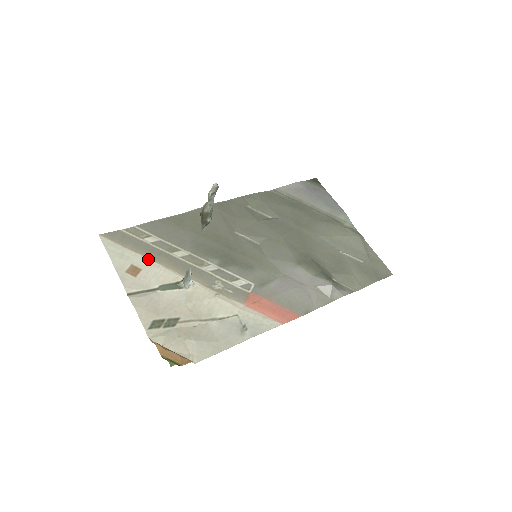
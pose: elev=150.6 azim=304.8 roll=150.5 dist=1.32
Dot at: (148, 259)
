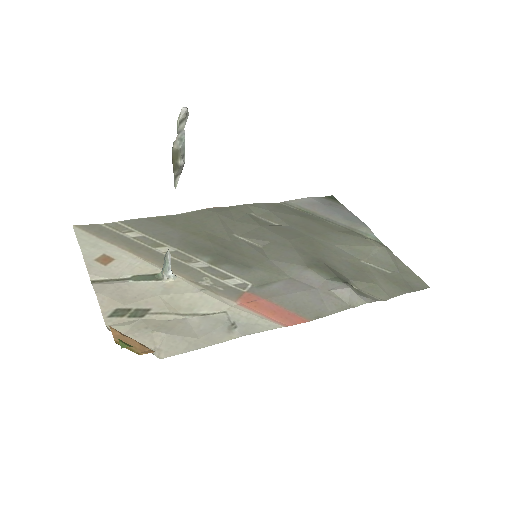
Dot at: (125, 251)
